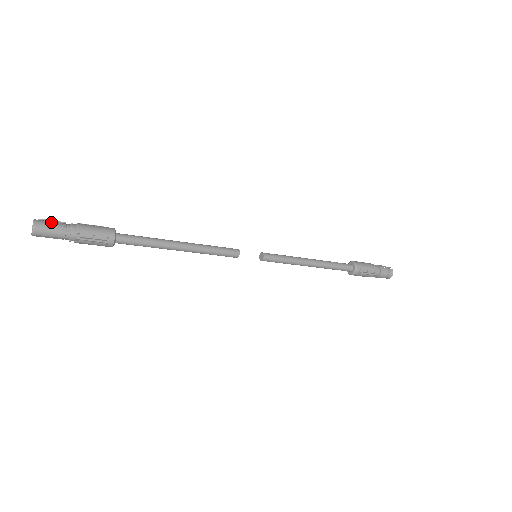
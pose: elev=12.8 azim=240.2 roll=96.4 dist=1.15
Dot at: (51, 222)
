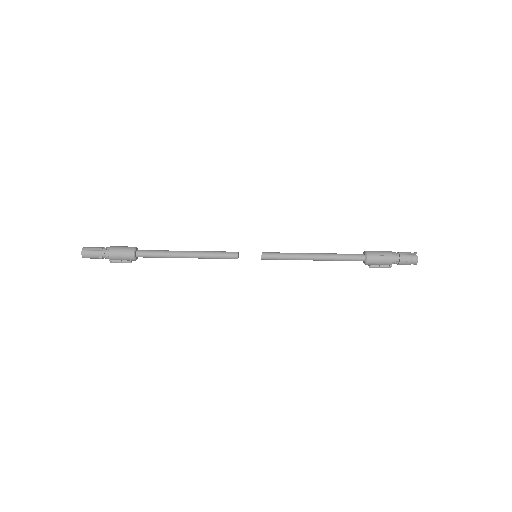
Dot at: (92, 254)
